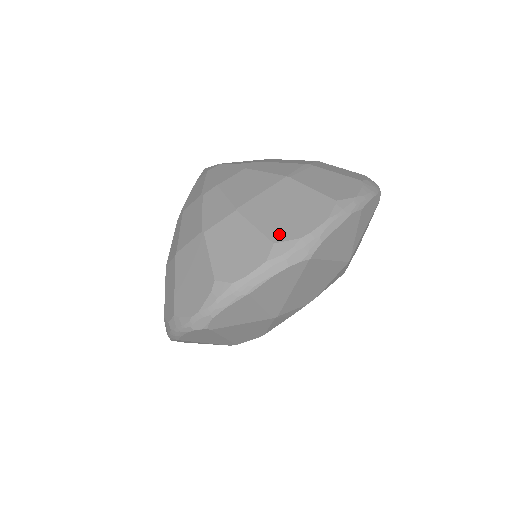
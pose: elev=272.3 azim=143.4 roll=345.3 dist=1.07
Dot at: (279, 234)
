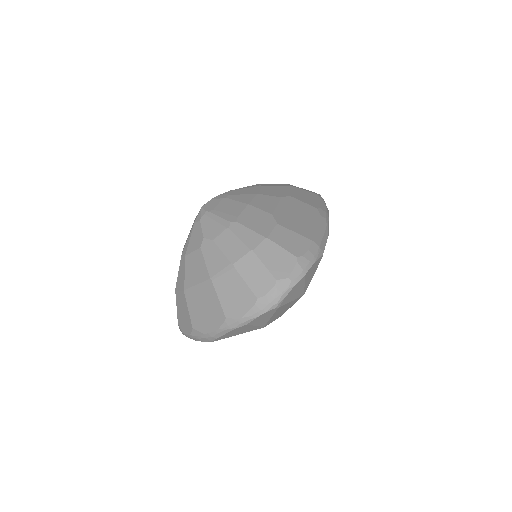
Dot at: (196, 324)
